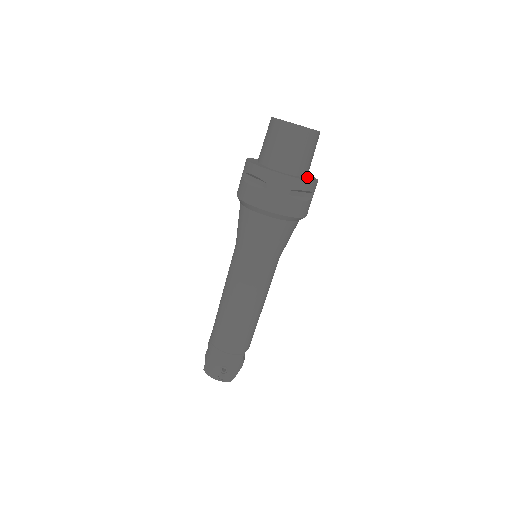
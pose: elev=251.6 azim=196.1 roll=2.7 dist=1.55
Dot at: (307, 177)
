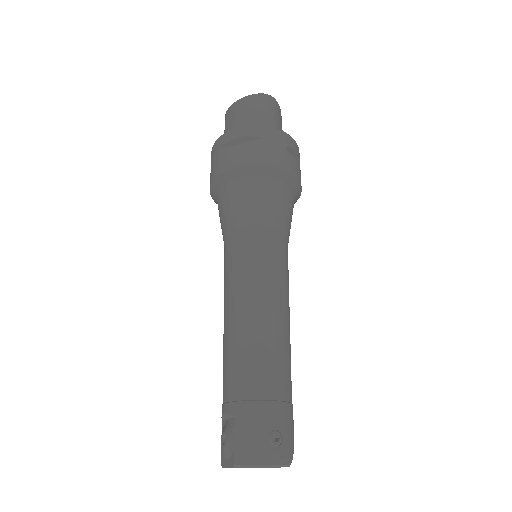
Dot at: occluded
